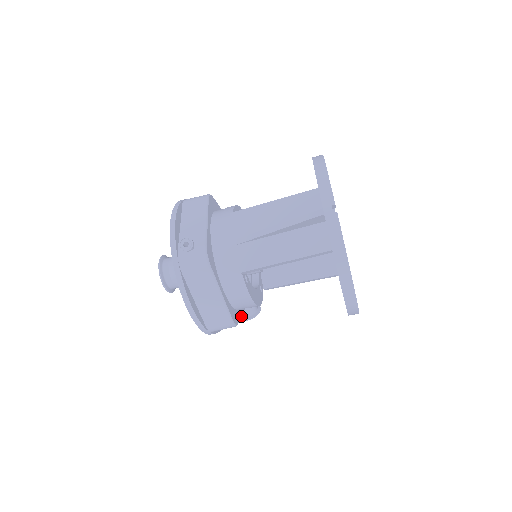
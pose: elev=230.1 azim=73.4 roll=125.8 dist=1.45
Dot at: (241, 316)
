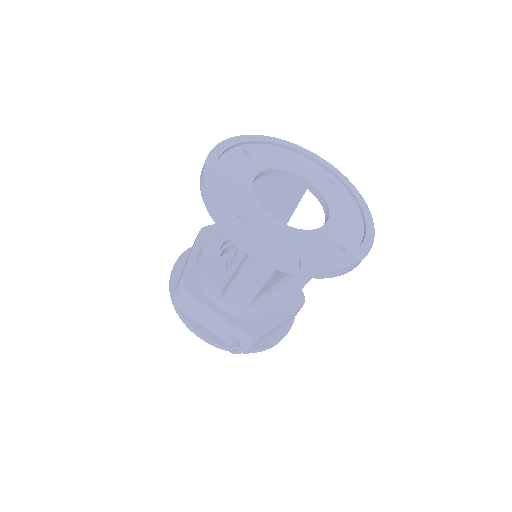
Dot at: occluded
